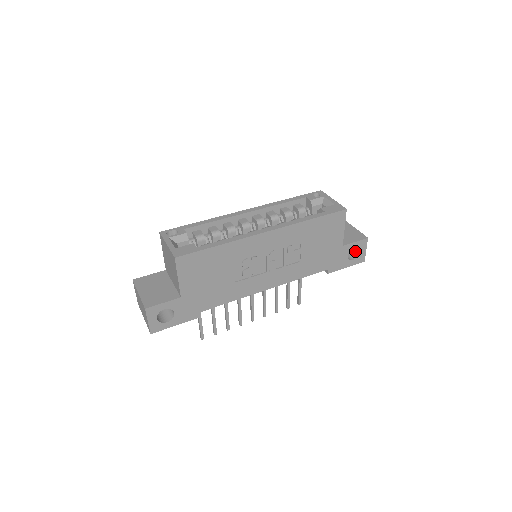
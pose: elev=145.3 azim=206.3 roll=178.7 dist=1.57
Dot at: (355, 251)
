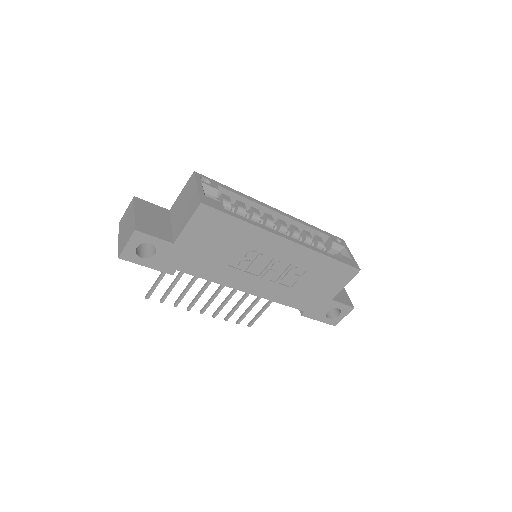
Dot at: (334, 312)
